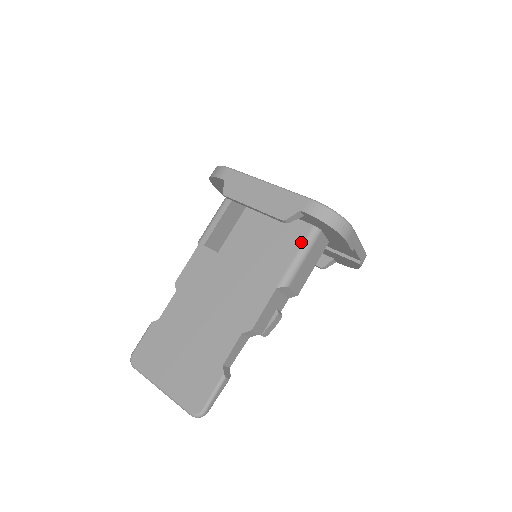
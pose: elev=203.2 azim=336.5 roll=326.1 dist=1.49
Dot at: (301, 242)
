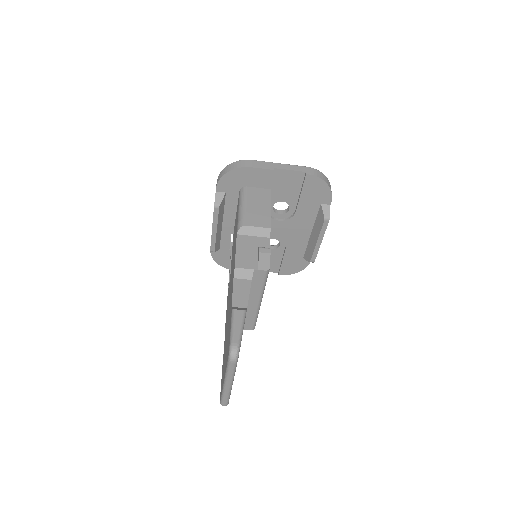
Dot at: (238, 204)
